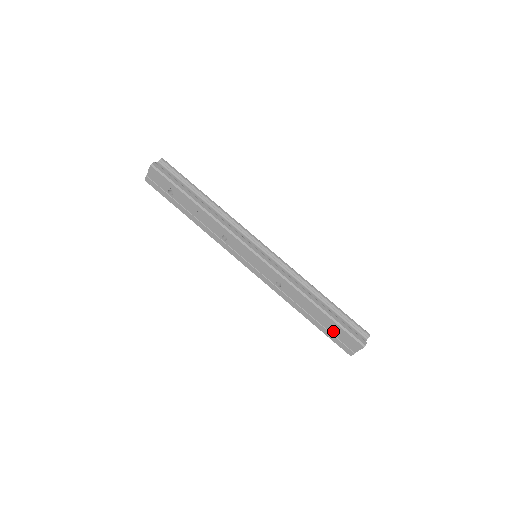
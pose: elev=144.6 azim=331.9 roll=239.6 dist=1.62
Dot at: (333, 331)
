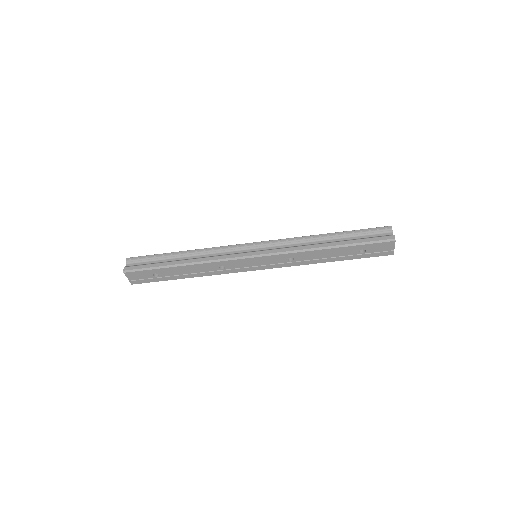
Dot at: (362, 251)
